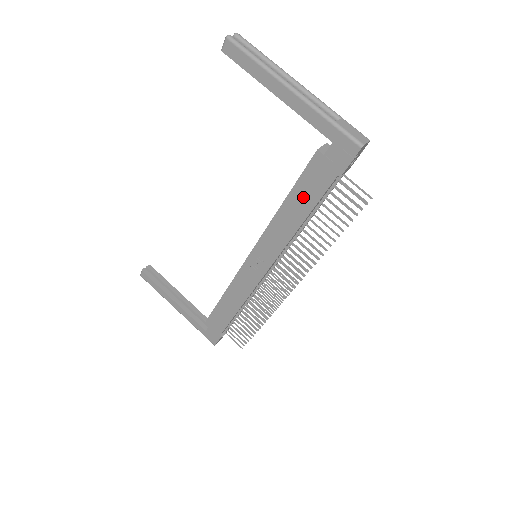
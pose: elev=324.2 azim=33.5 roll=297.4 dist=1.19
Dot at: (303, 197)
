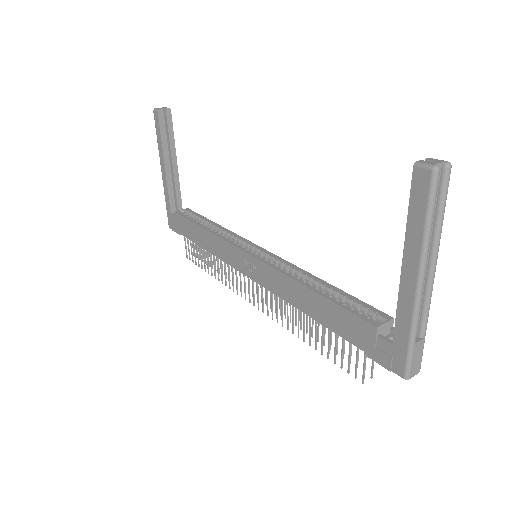
Dot at: (329, 314)
